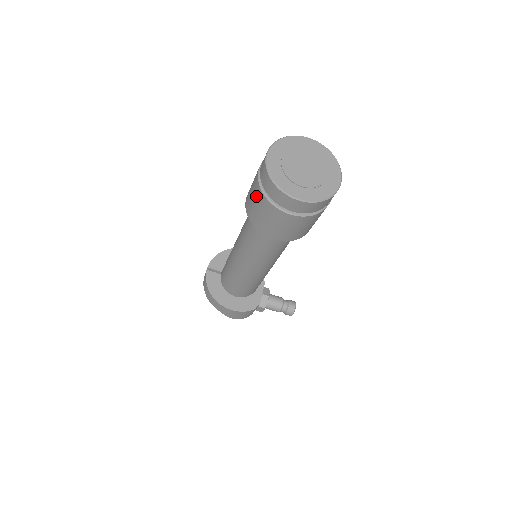
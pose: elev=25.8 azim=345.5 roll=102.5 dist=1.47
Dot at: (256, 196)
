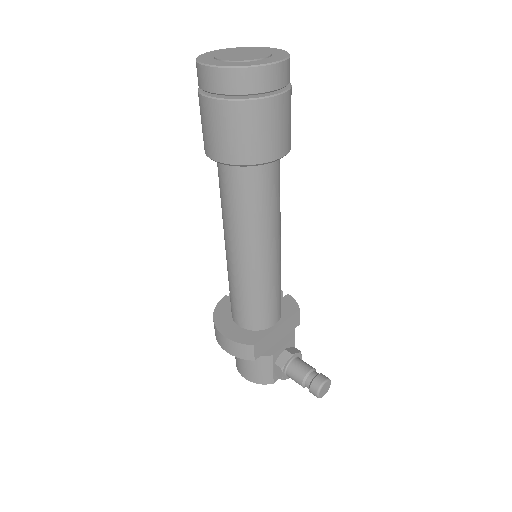
Dot at: occluded
